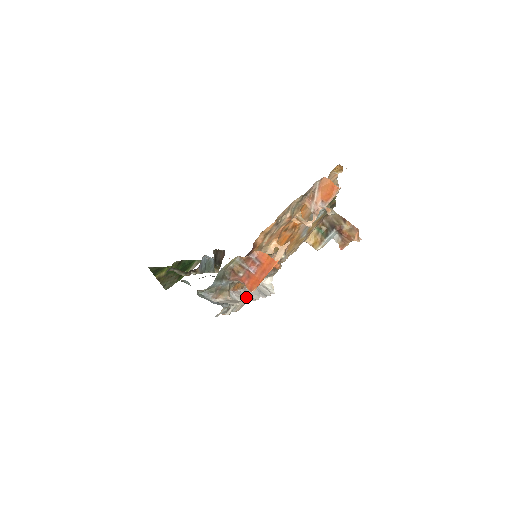
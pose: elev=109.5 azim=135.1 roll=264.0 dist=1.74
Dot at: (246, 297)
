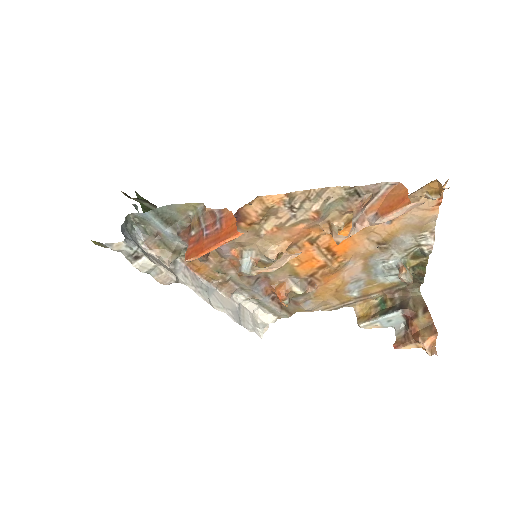
Dot at: (198, 287)
